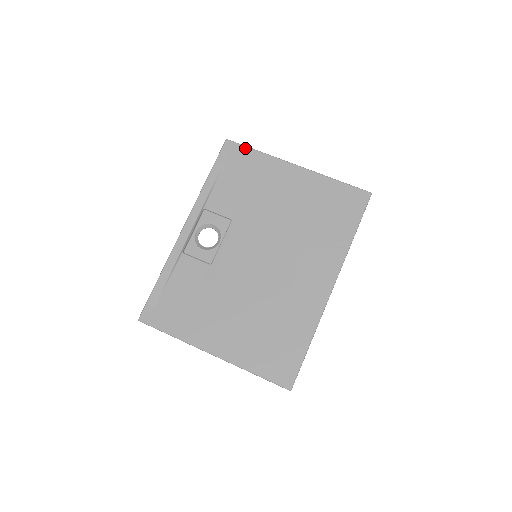
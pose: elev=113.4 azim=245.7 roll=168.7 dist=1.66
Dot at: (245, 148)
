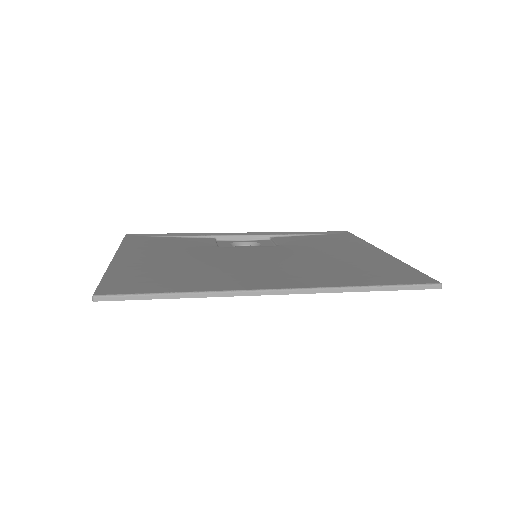
Dot at: (355, 236)
